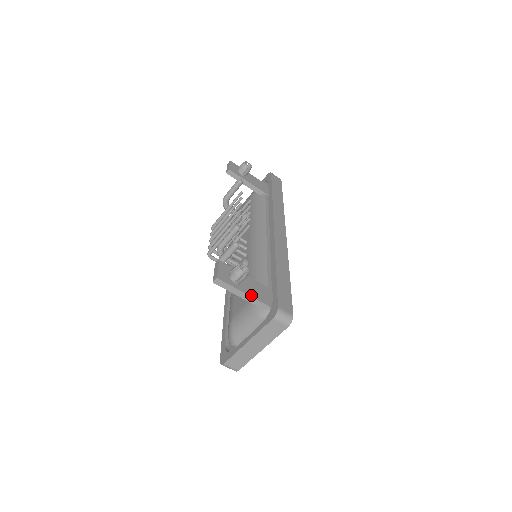
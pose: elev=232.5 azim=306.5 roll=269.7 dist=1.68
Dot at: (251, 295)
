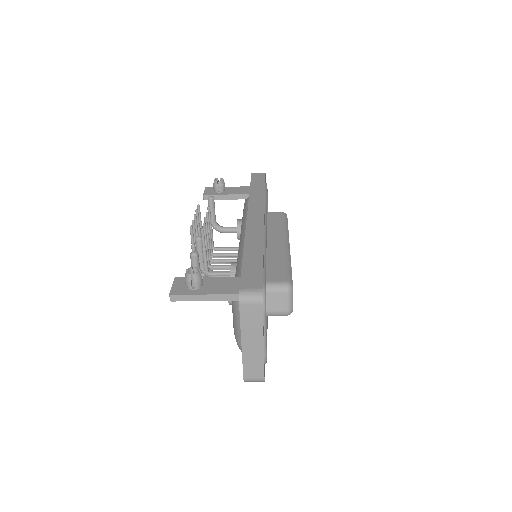
Dot at: (215, 293)
